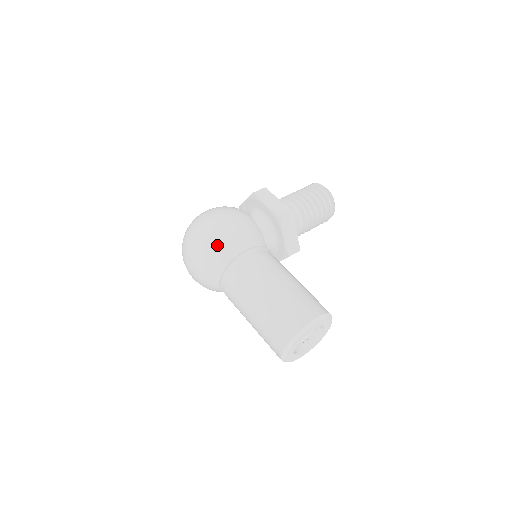
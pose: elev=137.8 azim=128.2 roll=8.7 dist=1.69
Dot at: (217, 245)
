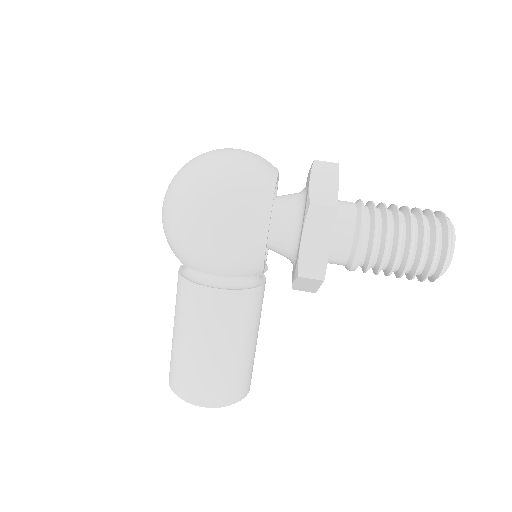
Dot at: (182, 246)
